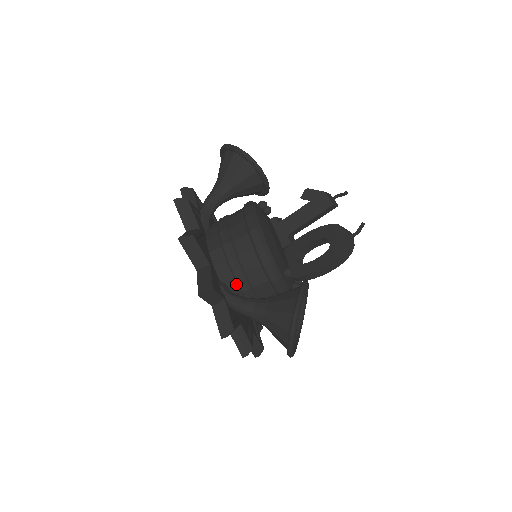
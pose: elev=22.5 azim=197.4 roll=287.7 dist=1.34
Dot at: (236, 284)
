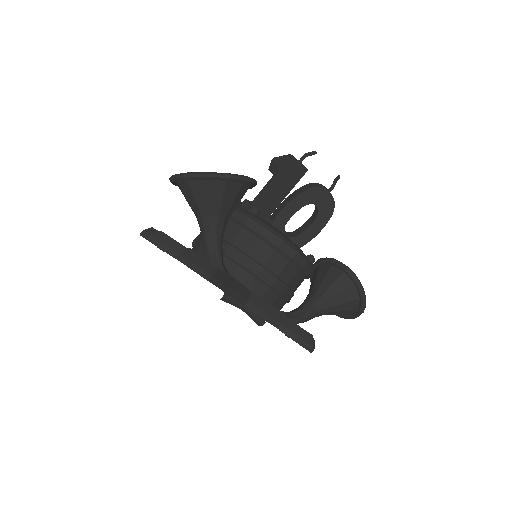
Dot at: occluded
